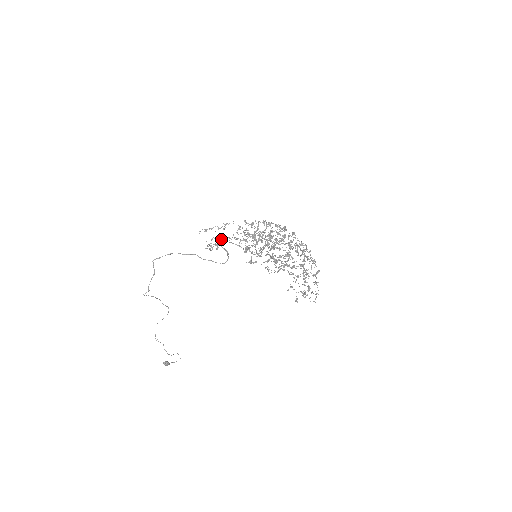
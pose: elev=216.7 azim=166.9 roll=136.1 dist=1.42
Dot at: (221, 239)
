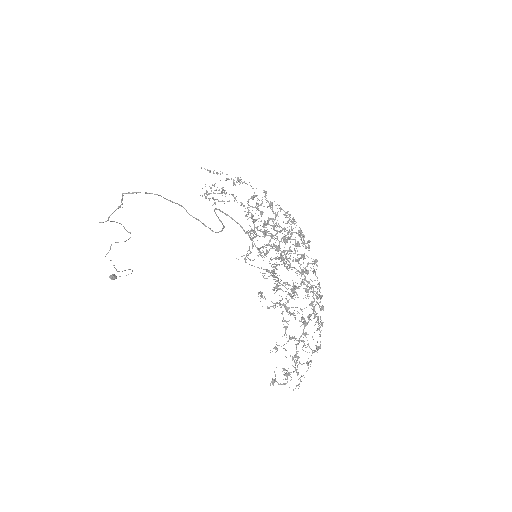
Dot at: occluded
